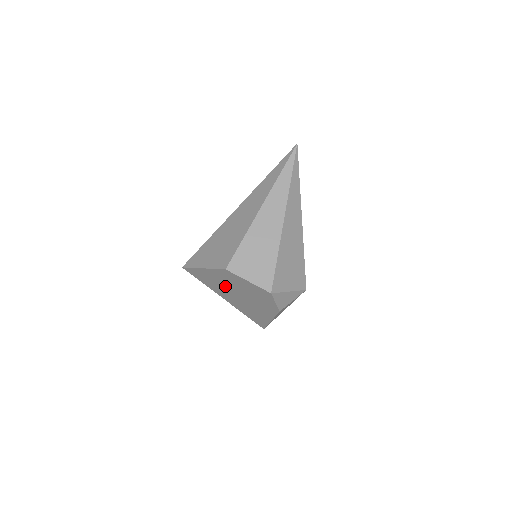
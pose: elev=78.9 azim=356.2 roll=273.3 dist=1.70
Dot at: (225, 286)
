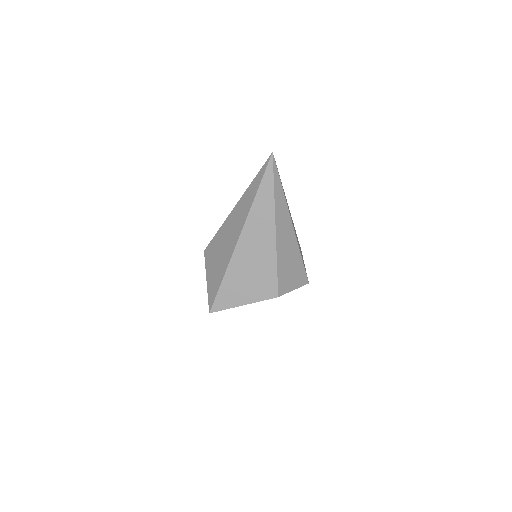
Dot at: occluded
